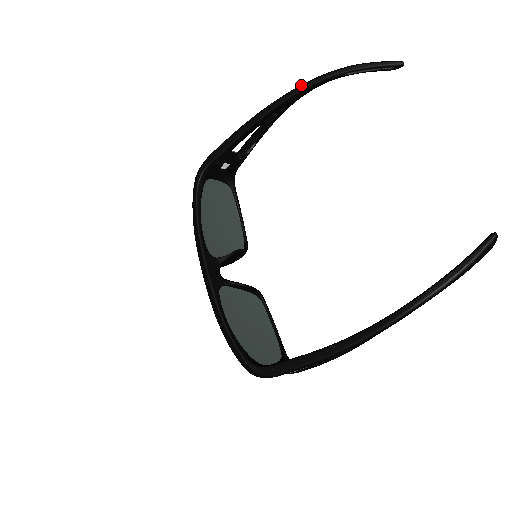
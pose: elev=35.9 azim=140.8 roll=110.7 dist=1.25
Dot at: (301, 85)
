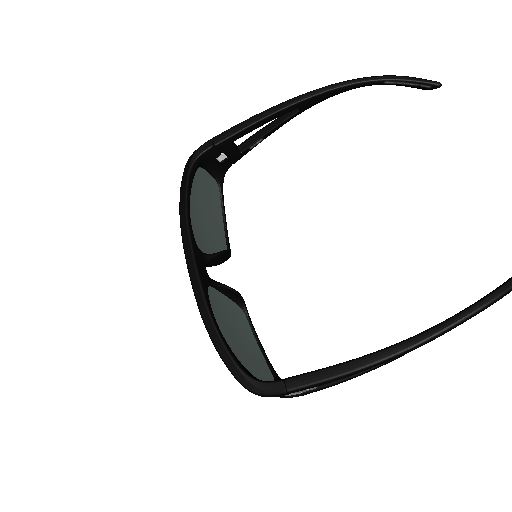
Dot at: (335, 83)
